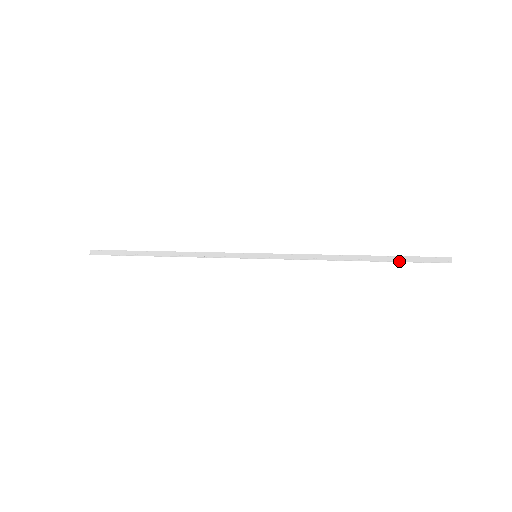
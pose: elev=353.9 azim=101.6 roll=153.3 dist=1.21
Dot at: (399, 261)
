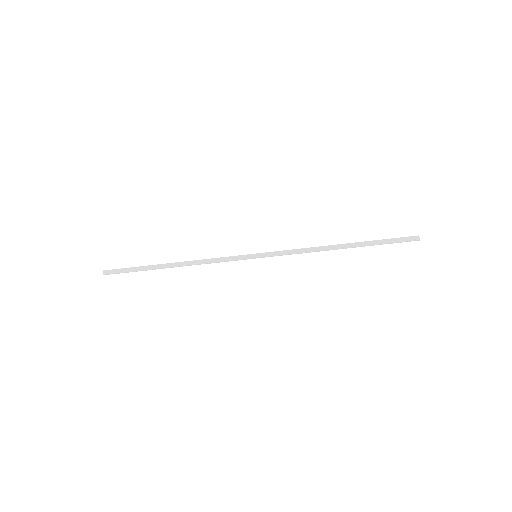
Dot at: (377, 244)
